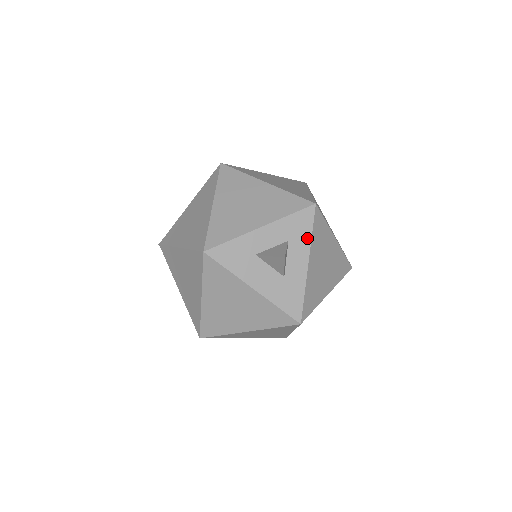
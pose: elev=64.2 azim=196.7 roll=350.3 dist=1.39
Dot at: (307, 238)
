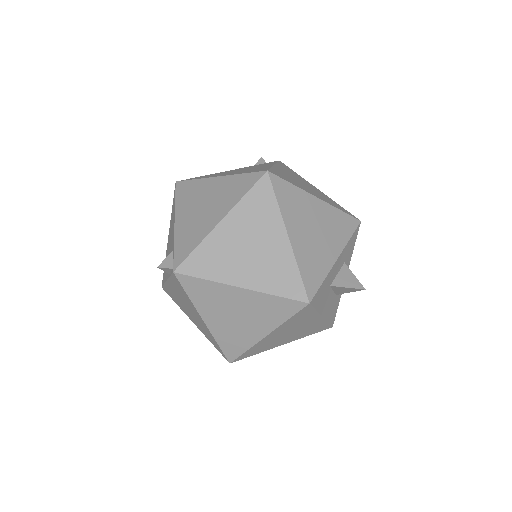
Dot at: (351, 254)
